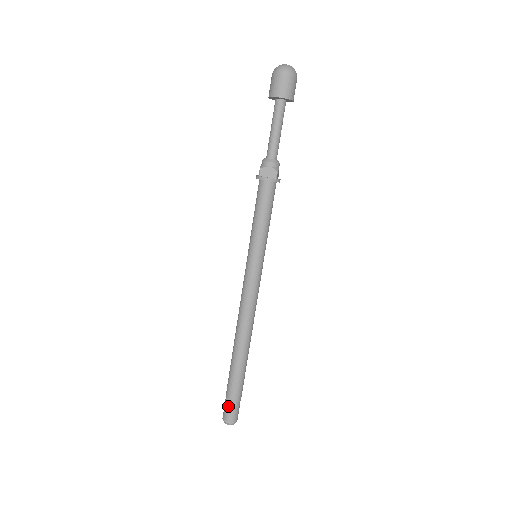
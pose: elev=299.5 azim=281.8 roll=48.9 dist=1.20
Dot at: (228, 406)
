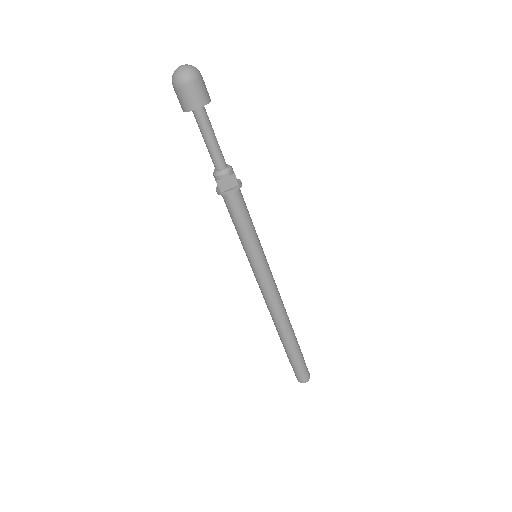
Dot at: (298, 372)
